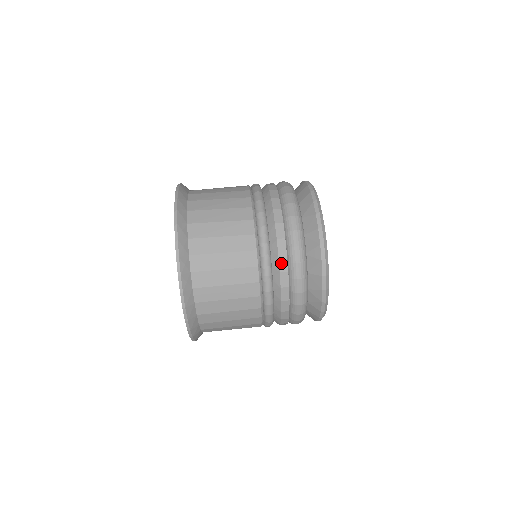
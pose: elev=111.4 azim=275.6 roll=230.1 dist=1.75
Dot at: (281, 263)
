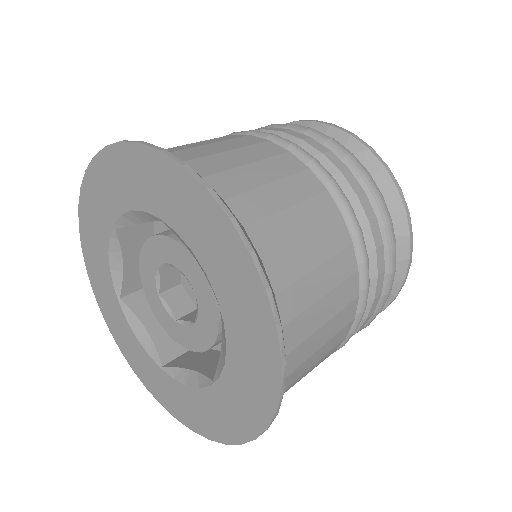
Dot at: (273, 130)
